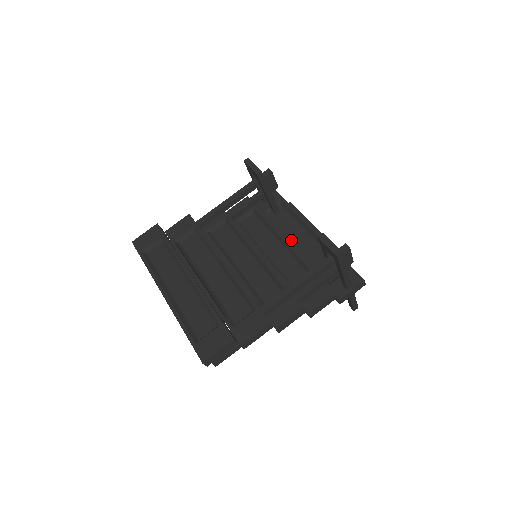
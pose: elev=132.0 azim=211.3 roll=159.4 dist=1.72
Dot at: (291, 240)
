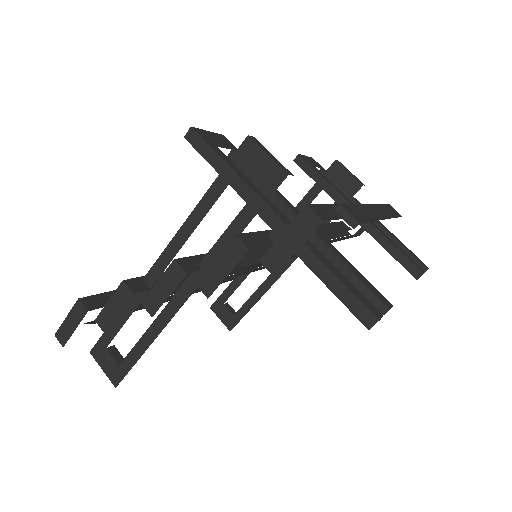
Dot at: (339, 240)
